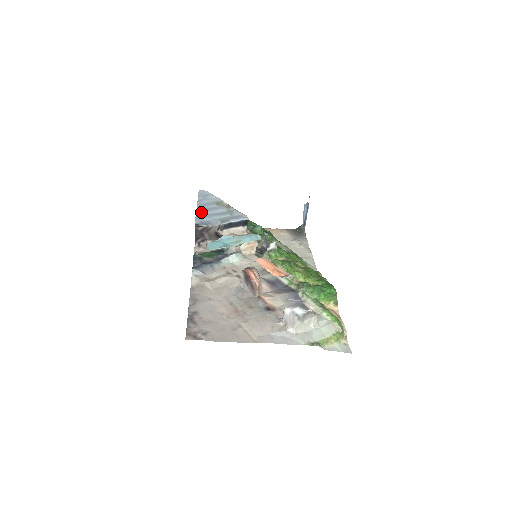
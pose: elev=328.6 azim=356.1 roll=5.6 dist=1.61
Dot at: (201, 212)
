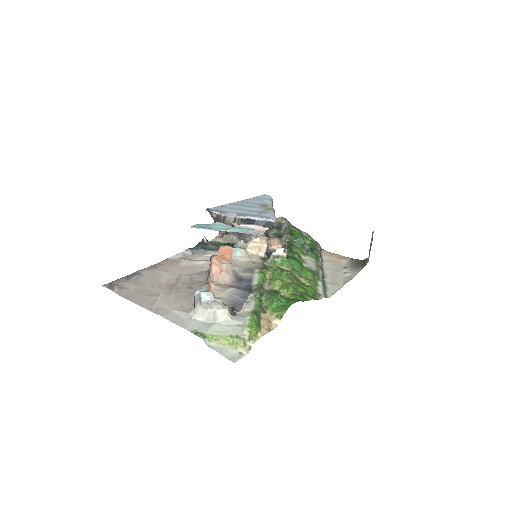
Dot at: (232, 205)
